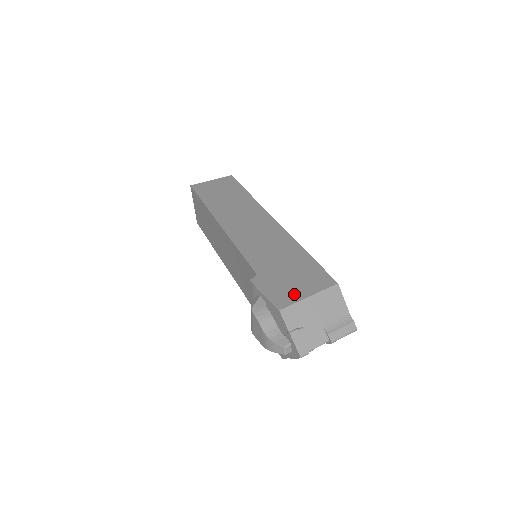
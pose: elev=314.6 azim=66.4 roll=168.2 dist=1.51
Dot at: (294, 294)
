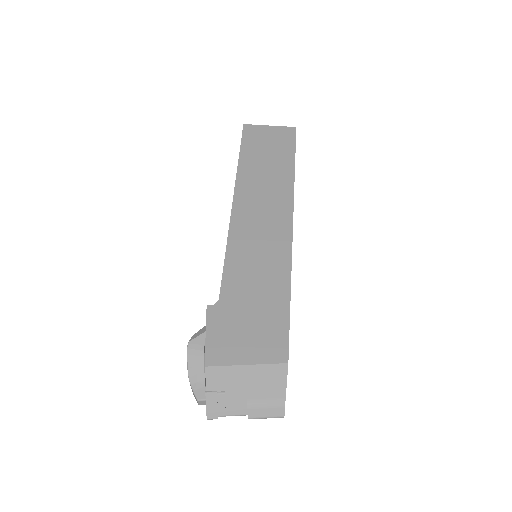
Dot at: (234, 352)
